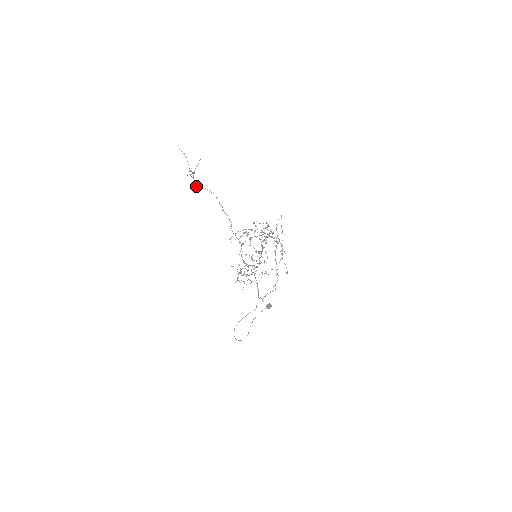
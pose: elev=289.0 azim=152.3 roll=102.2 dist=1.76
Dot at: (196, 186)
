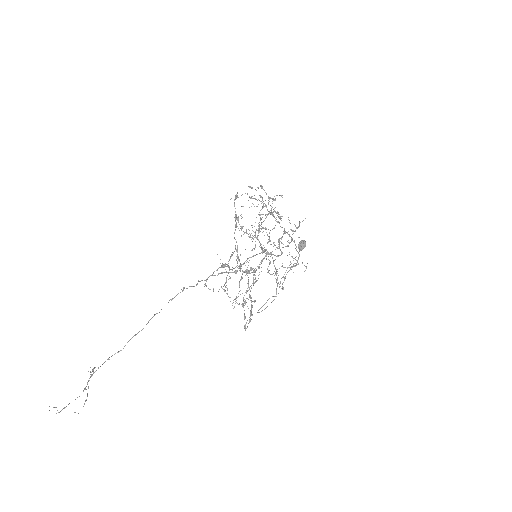
Dot at: occluded
